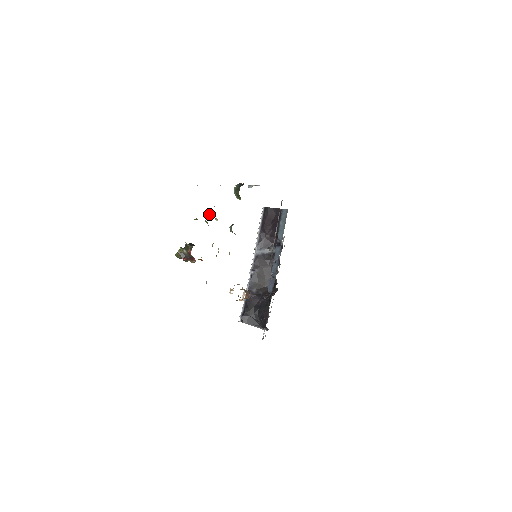
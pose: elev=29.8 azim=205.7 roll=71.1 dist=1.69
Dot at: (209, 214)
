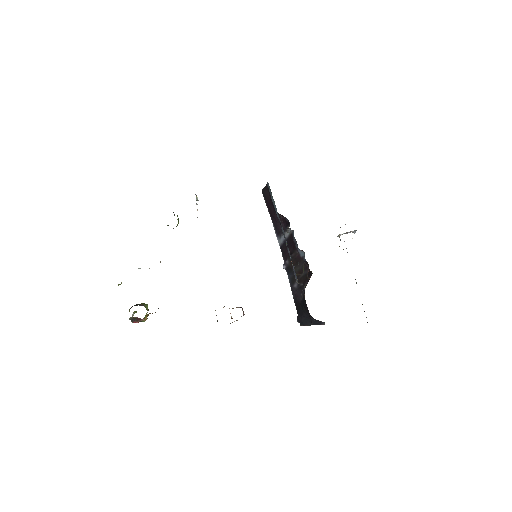
Dot at: occluded
